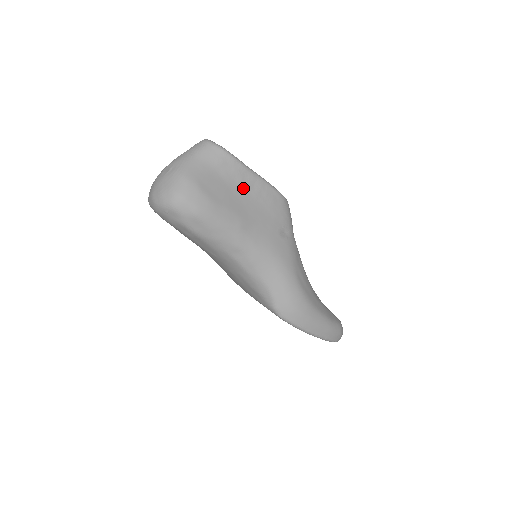
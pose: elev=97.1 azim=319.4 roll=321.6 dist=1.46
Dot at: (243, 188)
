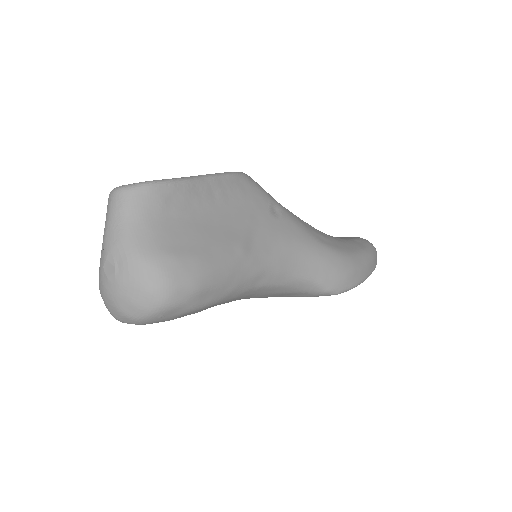
Dot at: (206, 206)
